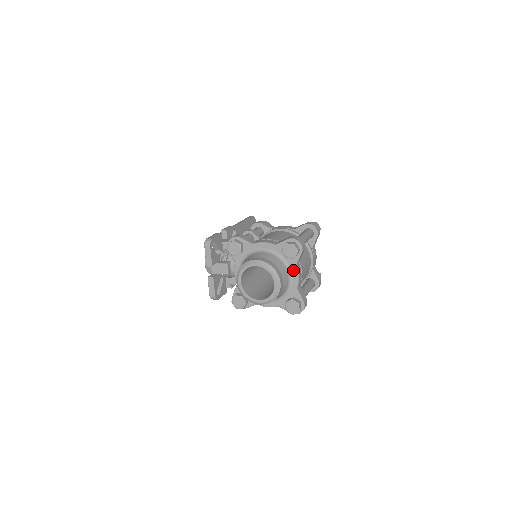
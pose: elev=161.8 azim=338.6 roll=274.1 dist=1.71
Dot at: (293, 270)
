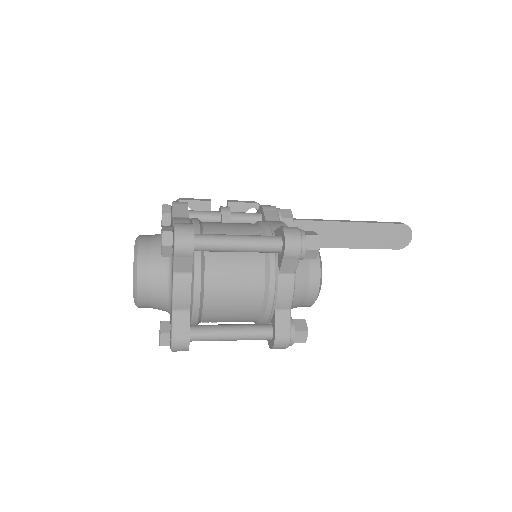
Dot at: (172, 277)
